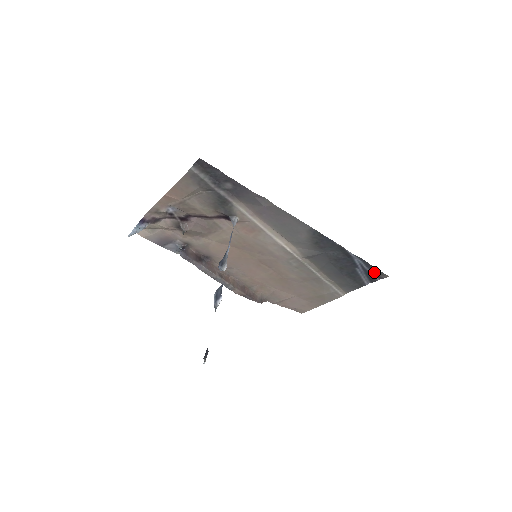
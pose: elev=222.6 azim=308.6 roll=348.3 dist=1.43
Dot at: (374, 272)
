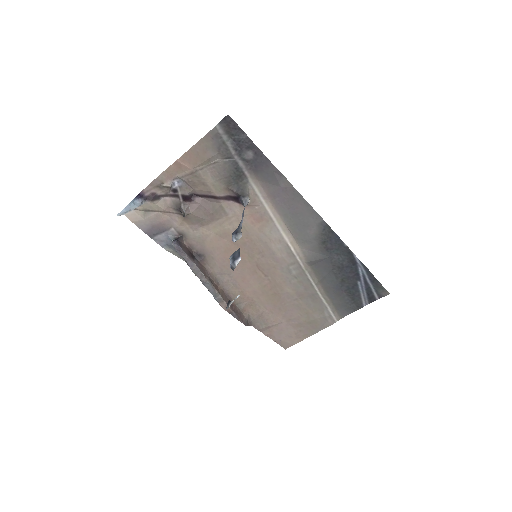
Dot at: (375, 287)
